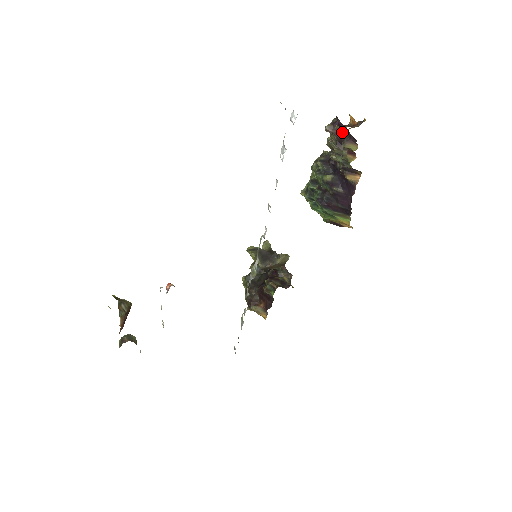
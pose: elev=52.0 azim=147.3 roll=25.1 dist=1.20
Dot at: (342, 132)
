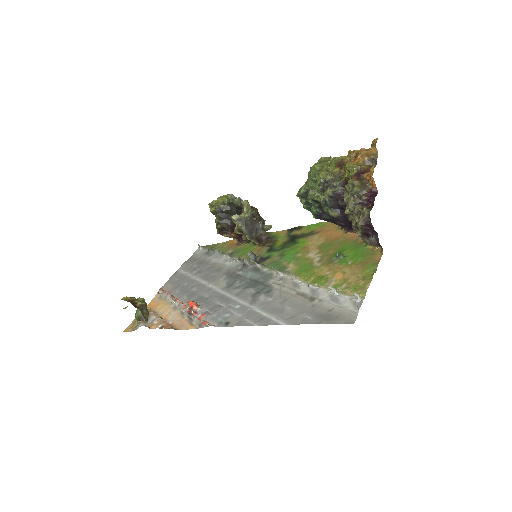
Dot at: (371, 231)
